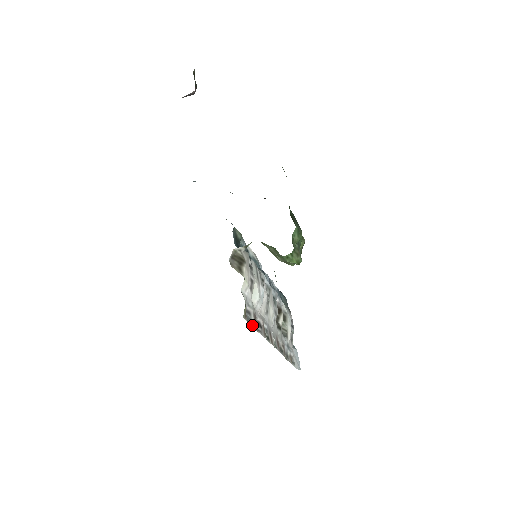
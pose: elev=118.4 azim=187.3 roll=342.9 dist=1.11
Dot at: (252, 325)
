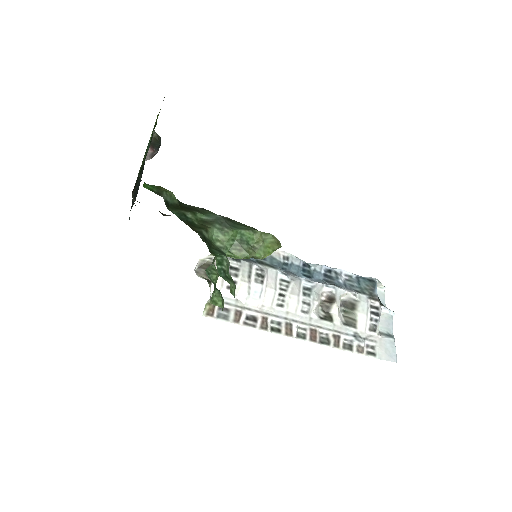
Dot at: (228, 321)
